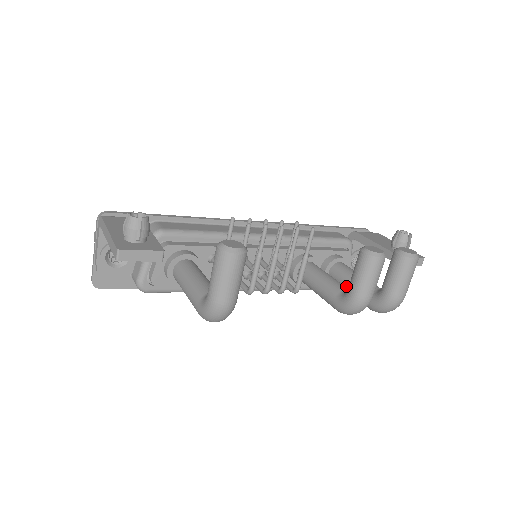
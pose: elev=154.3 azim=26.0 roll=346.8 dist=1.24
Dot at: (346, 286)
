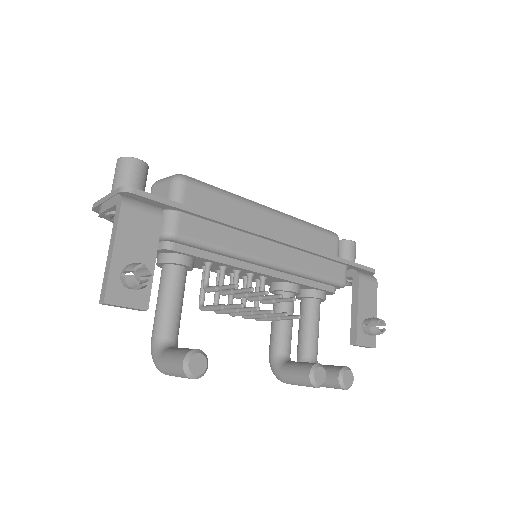
Dot at: (300, 326)
